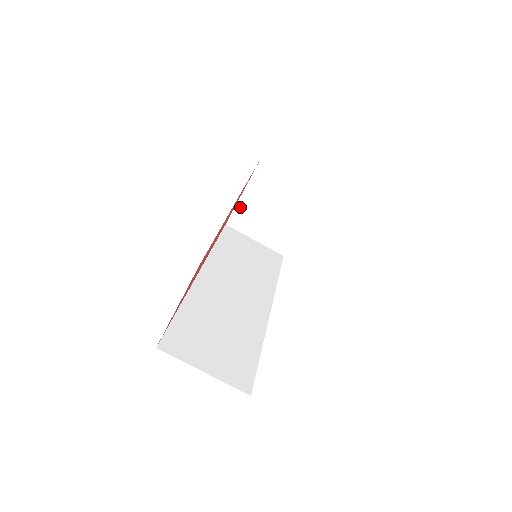
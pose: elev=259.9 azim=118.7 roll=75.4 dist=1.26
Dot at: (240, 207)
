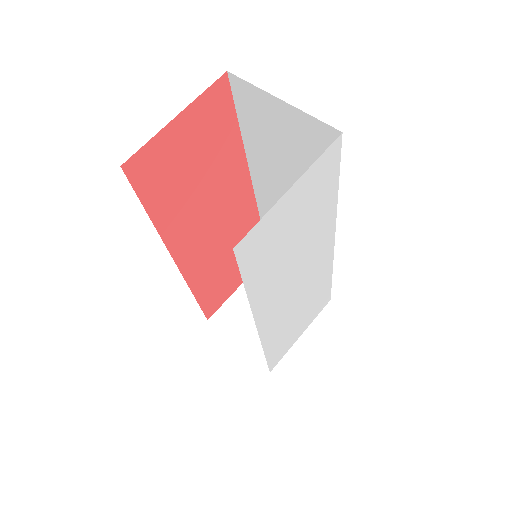
Dot at: (231, 302)
